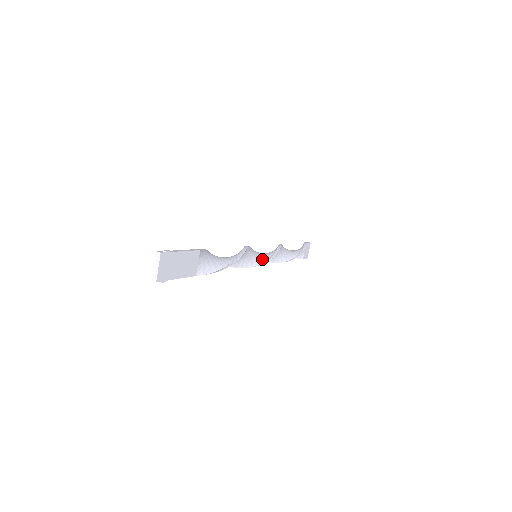
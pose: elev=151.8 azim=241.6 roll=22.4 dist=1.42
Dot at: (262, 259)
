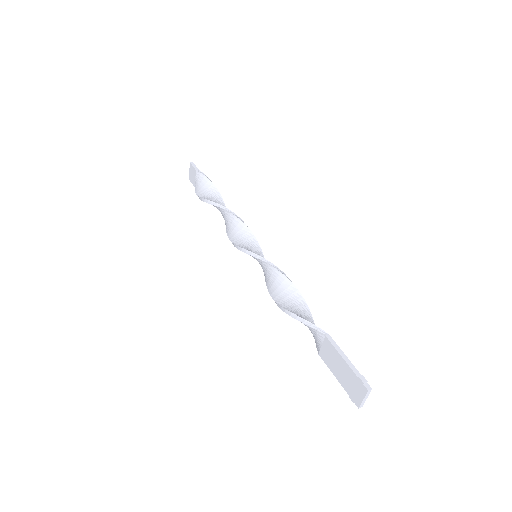
Dot at: (261, 255)
